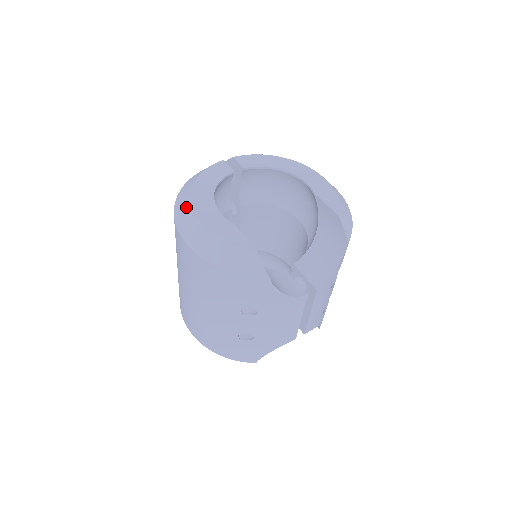
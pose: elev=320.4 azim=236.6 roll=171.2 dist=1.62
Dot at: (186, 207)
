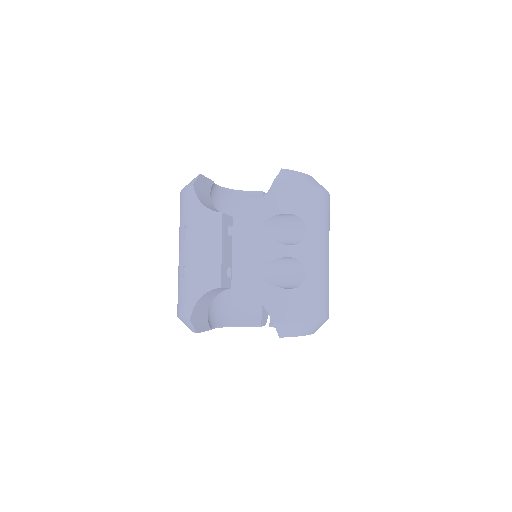
Dot at: occluded
